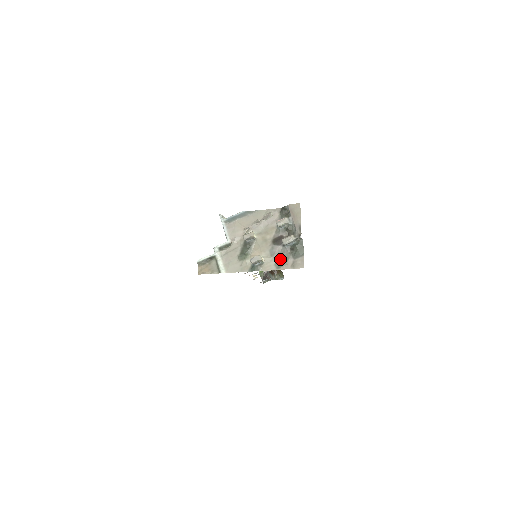
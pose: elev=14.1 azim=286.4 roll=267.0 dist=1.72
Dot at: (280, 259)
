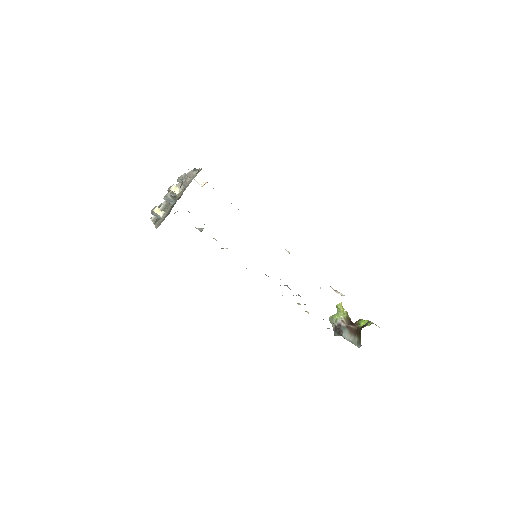
Dot at: occluded
